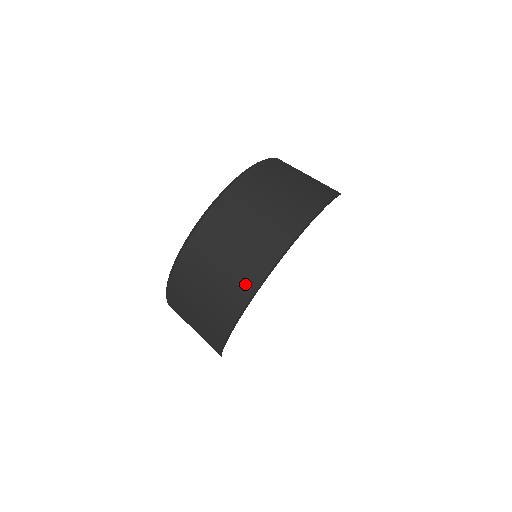
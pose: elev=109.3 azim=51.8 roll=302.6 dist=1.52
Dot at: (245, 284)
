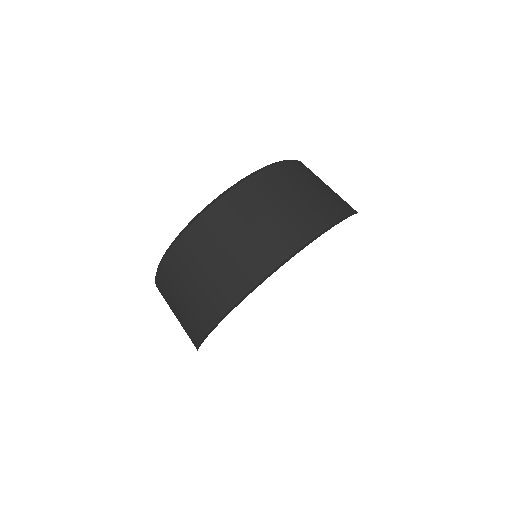
Dot at: (194, 333)
